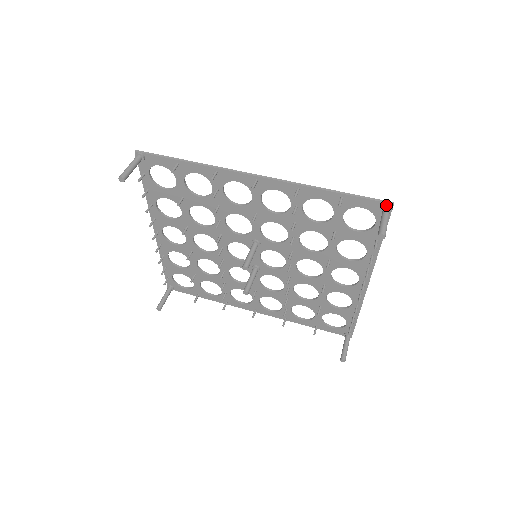
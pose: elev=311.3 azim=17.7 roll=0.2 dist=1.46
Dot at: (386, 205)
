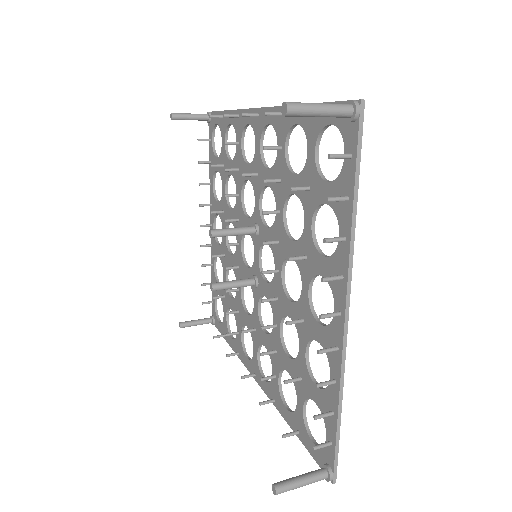
Dot at: (349, 102)
